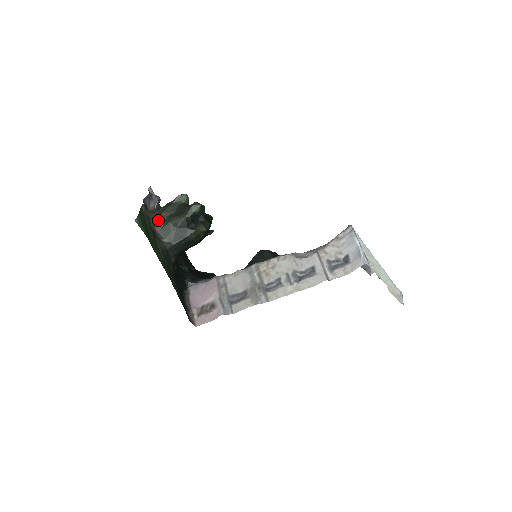
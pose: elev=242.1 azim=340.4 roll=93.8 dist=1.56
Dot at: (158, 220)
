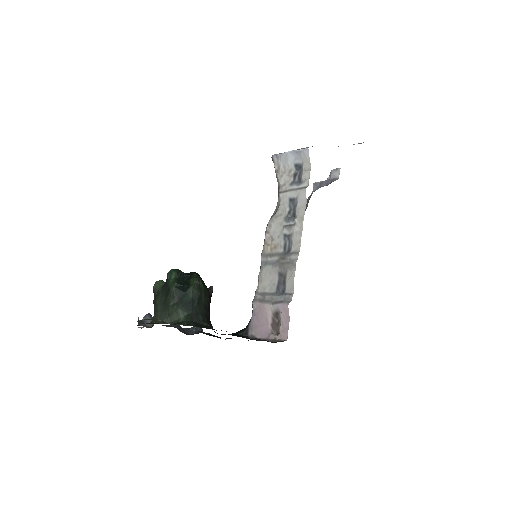
Dot at: (160, 316)
